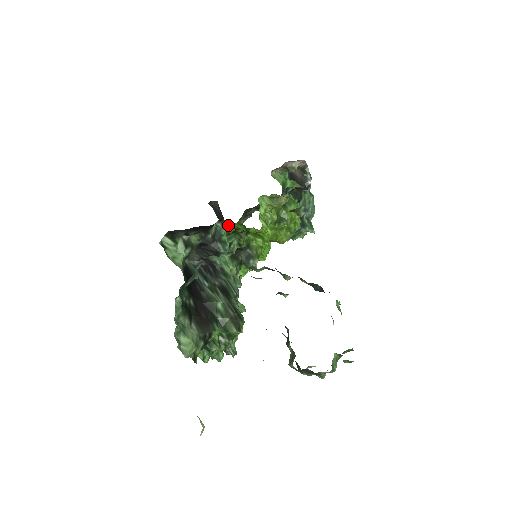
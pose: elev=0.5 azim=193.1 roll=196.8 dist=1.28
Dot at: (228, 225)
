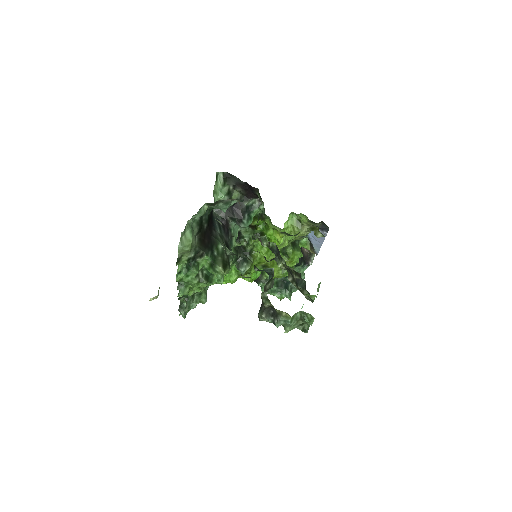
Dot at: (262, 208)
